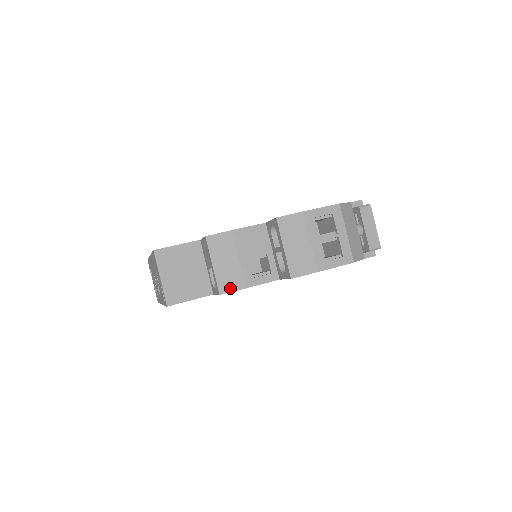
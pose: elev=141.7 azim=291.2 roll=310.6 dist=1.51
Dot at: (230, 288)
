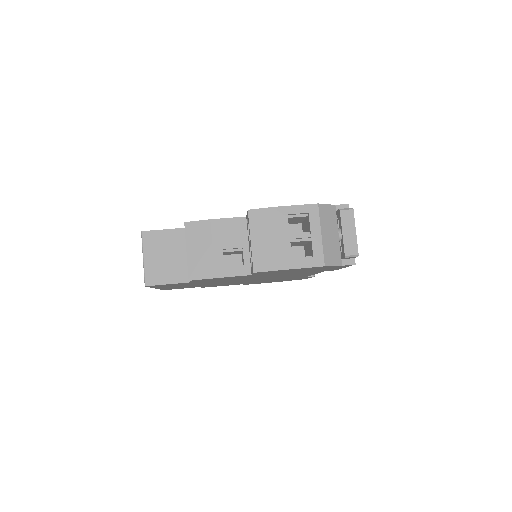
Dot at: (200, 276)
